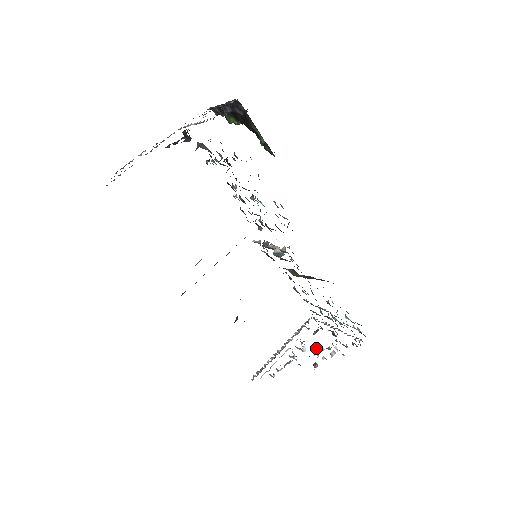
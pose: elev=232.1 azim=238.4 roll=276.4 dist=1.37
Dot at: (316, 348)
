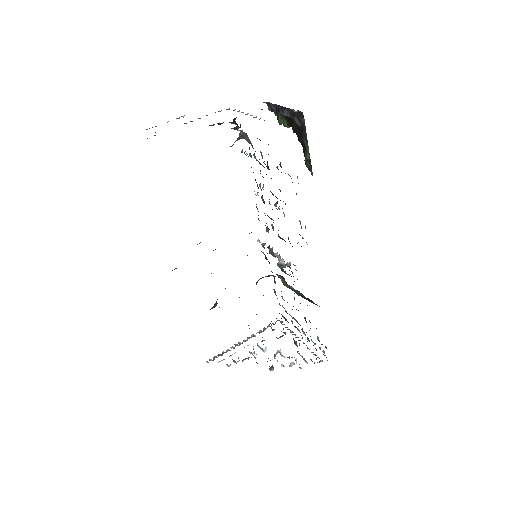
Dot at: (277, 353)
